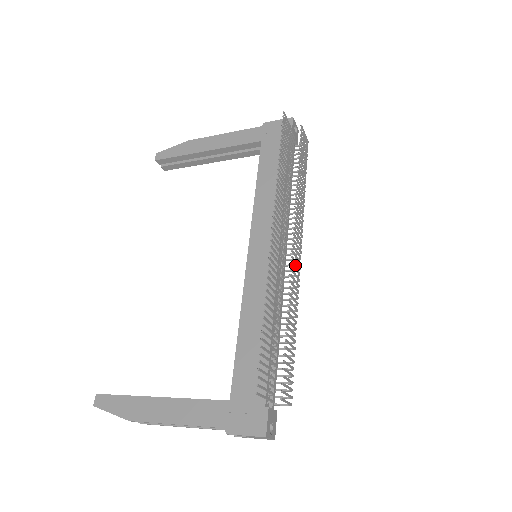
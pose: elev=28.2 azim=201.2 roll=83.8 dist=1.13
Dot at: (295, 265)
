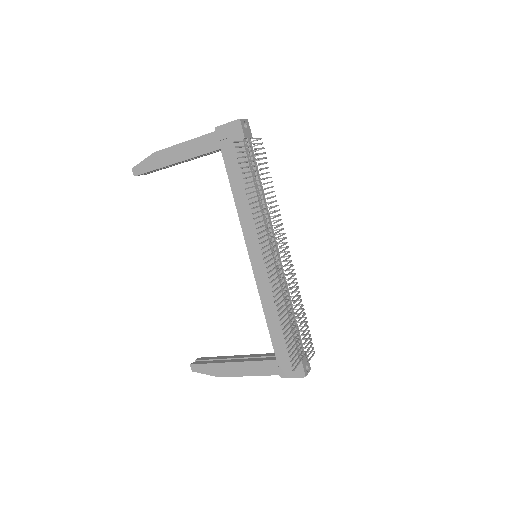
Dot at: occluded
